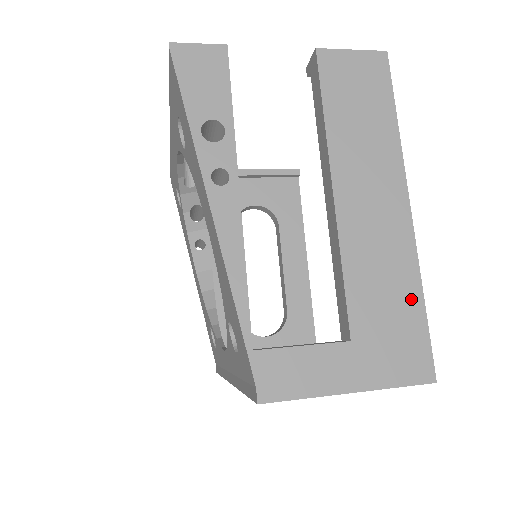
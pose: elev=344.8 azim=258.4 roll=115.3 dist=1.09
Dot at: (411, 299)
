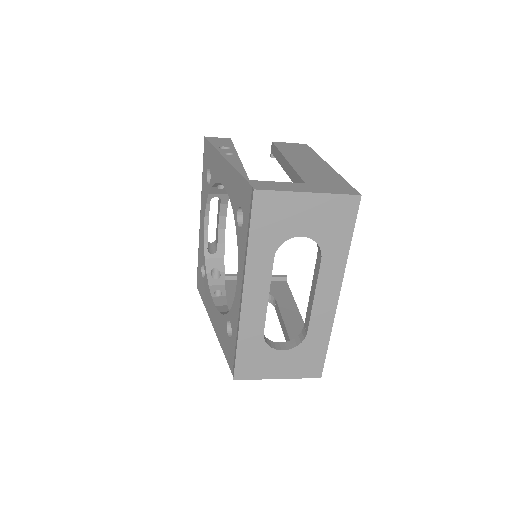
Dot at: (337, 179)
